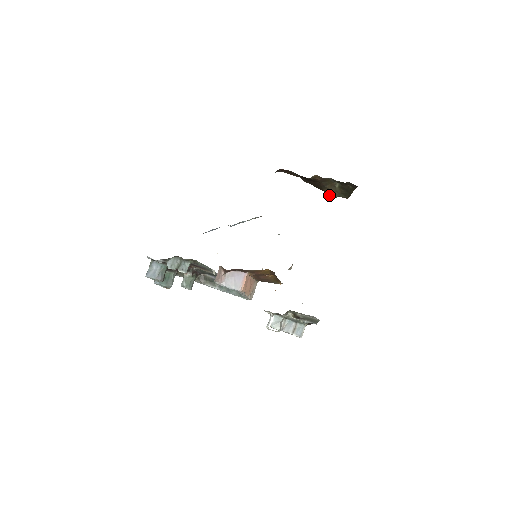
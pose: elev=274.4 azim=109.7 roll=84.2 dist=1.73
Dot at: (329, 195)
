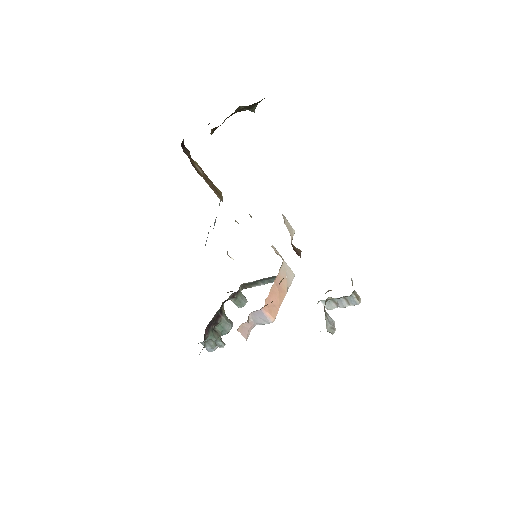
Dot at: occluded
